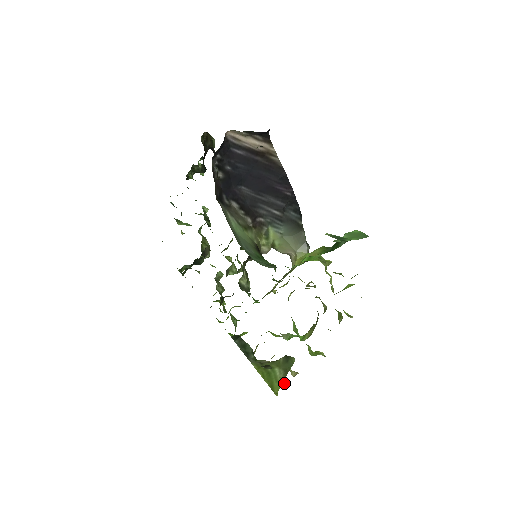
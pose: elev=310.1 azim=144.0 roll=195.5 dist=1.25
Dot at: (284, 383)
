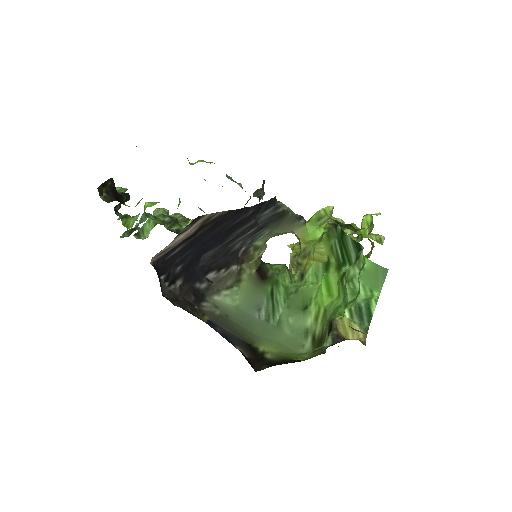
Dot at: occluded
